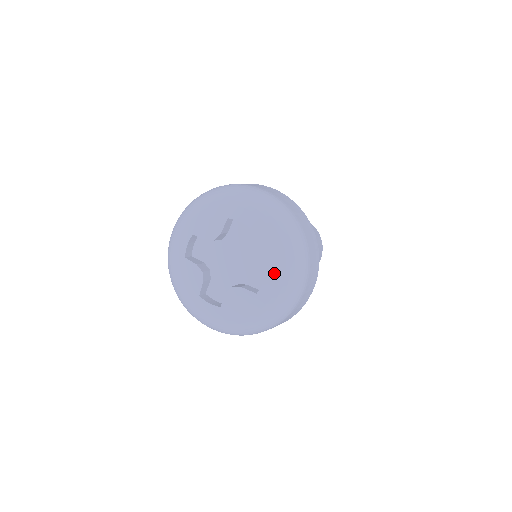
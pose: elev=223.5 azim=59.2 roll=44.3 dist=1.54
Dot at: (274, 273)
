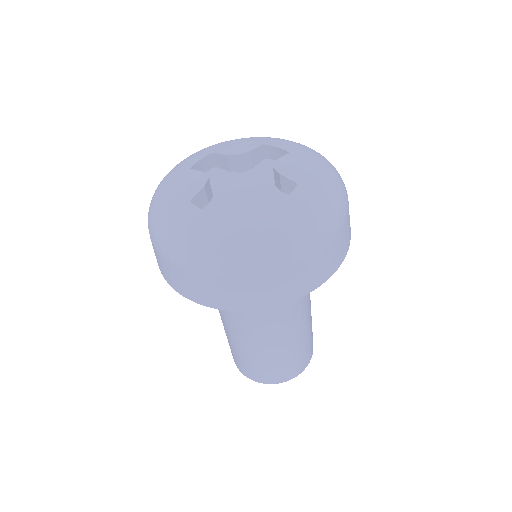
Dot at: (307, 189)
